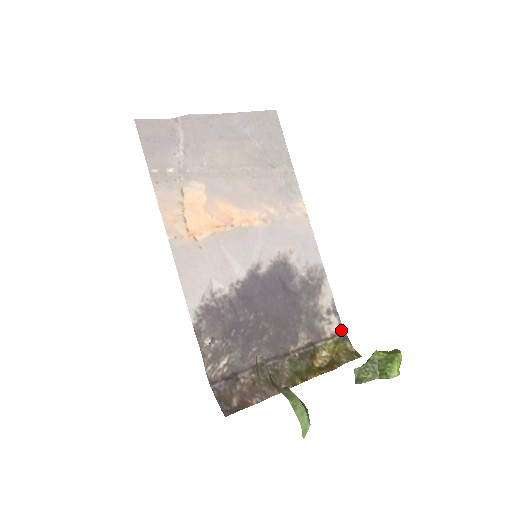
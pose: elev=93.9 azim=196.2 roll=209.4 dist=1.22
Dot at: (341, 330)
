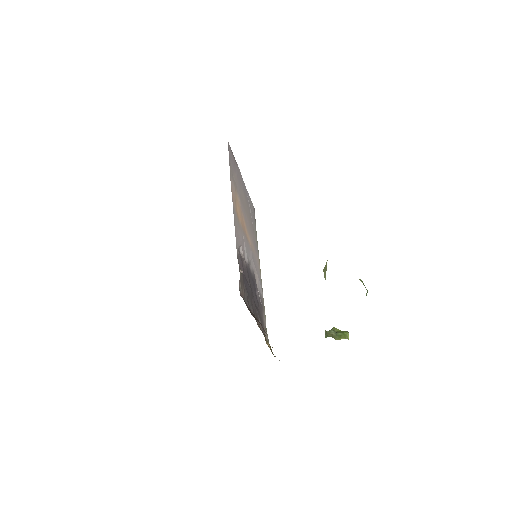
Dot at: occluded
